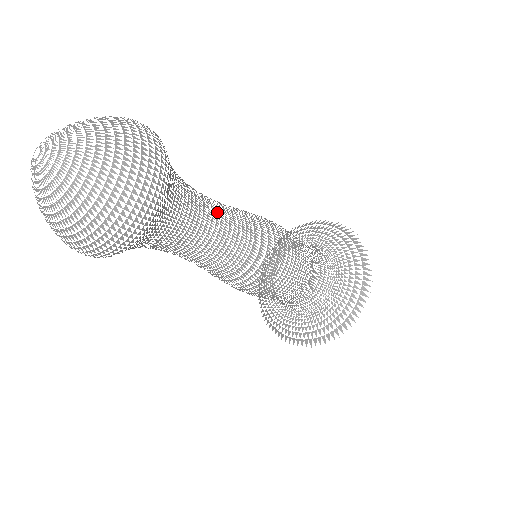
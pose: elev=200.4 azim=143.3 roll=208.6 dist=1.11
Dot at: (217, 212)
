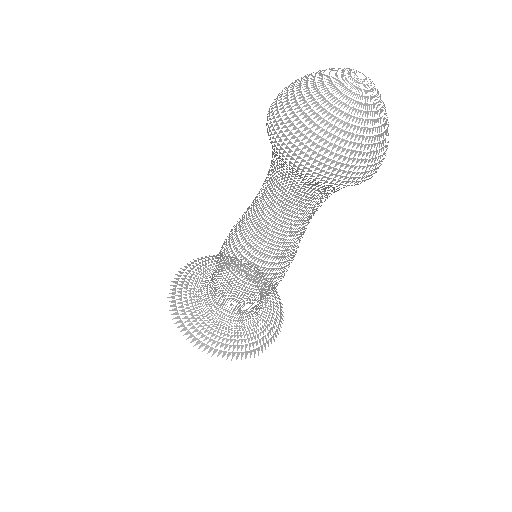
Dot at: occluded
